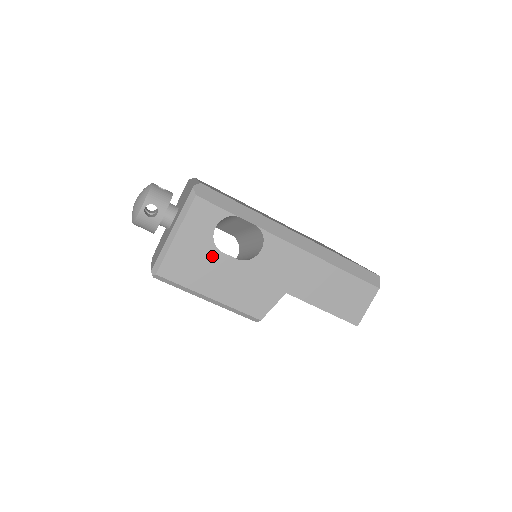
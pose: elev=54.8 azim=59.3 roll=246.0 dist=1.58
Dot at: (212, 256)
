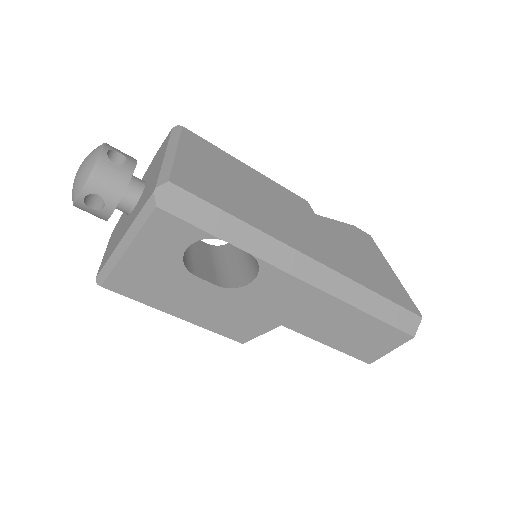
Dot at: (180, 278)
